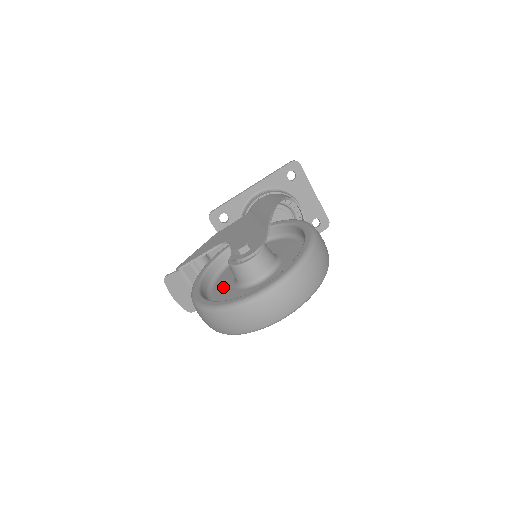
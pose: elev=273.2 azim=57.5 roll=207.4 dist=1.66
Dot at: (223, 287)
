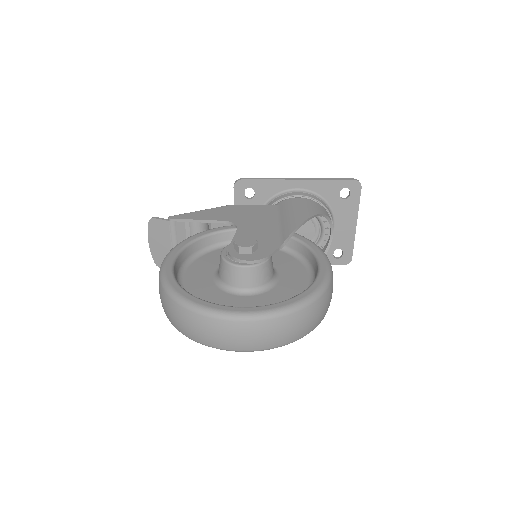
Dot at: (202, 270)
